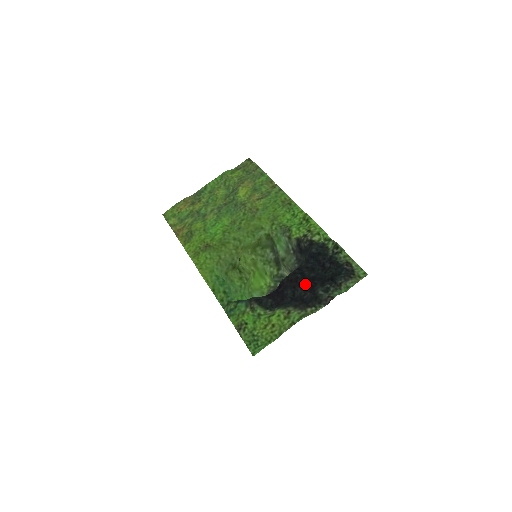
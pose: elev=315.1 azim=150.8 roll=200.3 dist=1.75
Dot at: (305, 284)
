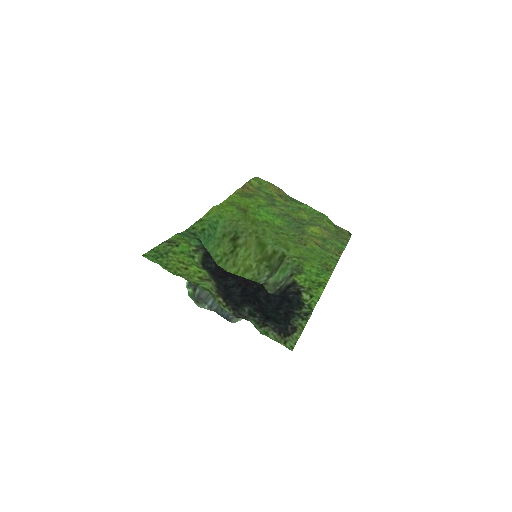
Dot at: (248, 293)
